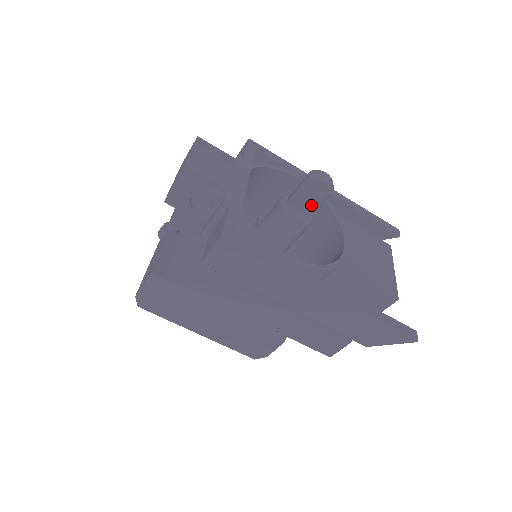
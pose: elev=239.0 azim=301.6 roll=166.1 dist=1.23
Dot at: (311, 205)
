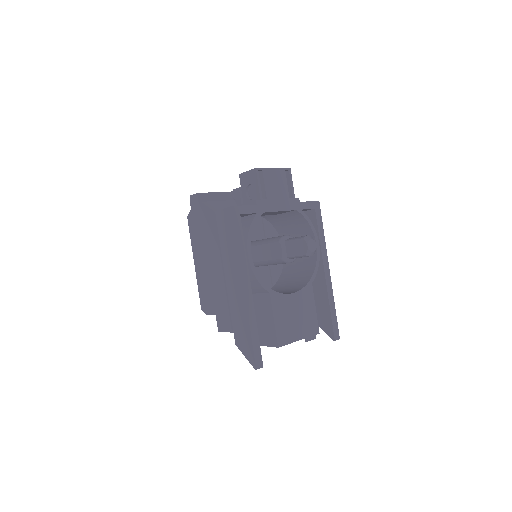
Dot at: (293, 251)
